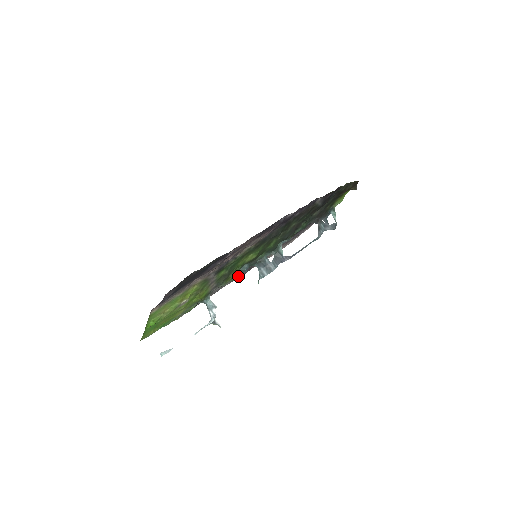
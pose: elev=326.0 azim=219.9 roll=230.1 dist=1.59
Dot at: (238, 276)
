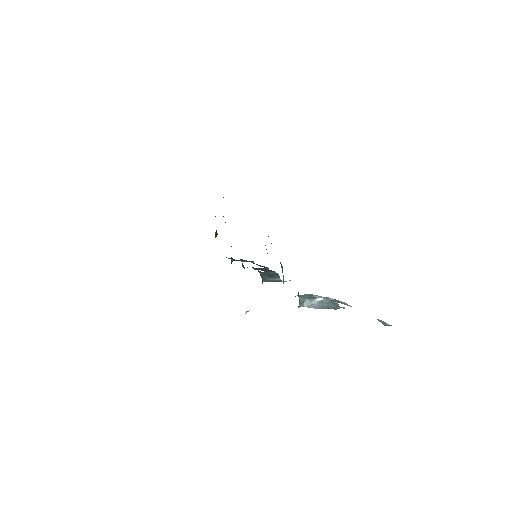
Dot at: occluded
